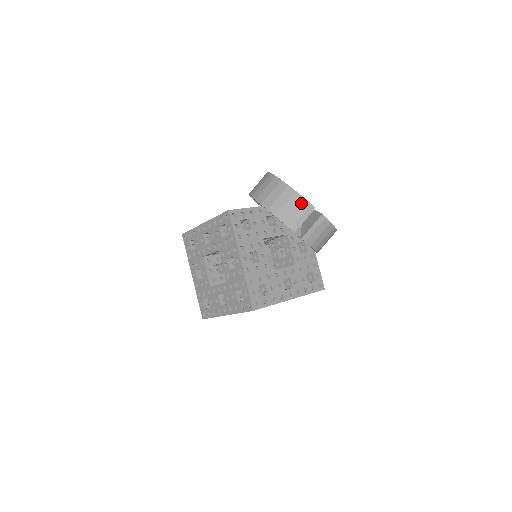
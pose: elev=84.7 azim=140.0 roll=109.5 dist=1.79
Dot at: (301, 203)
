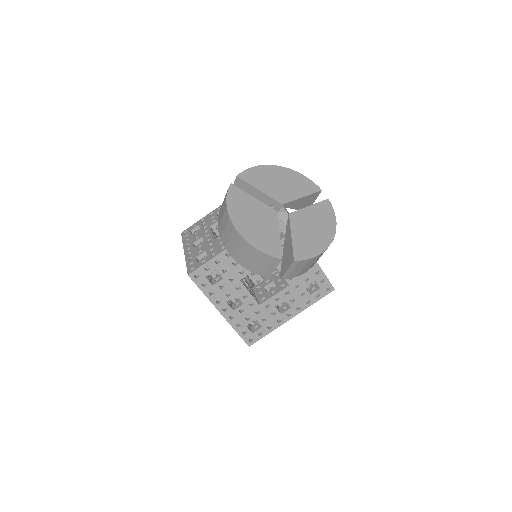
Dot at: (263, 257)
